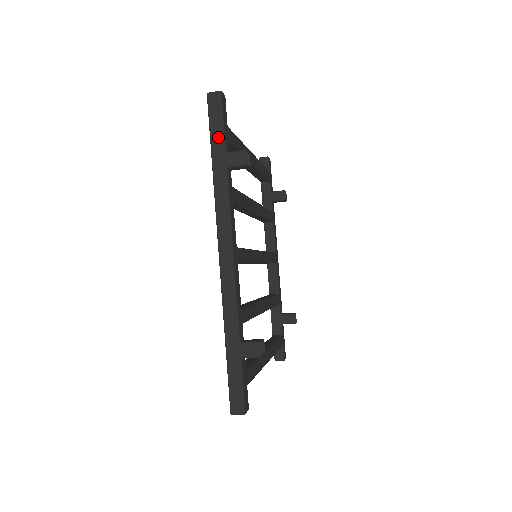
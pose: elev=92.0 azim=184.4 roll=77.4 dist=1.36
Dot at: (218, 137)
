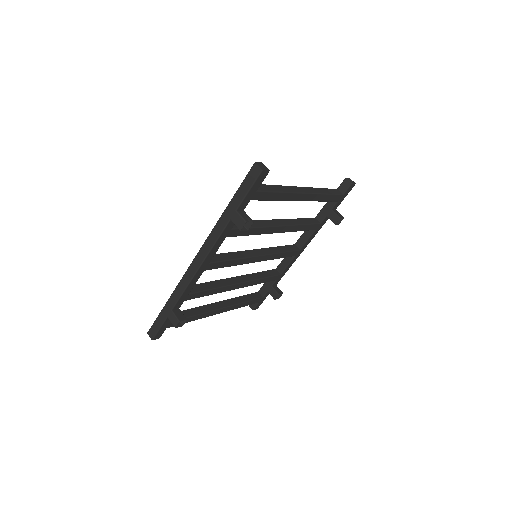
Dot at: (239, 197)
